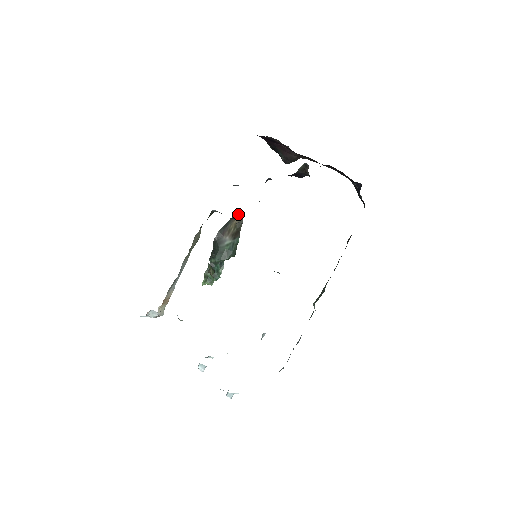
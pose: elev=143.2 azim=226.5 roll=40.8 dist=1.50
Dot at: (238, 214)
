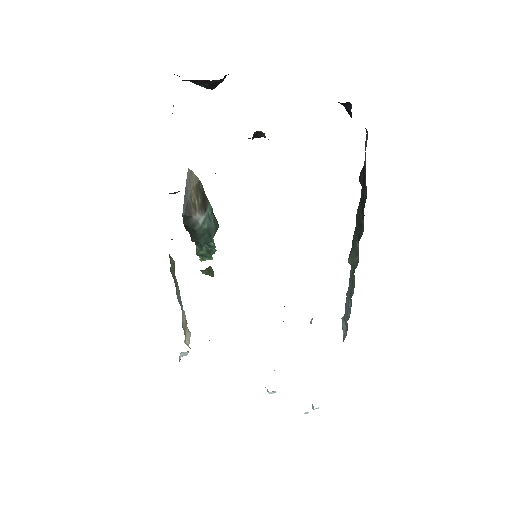
Dot at: (190, 178)
